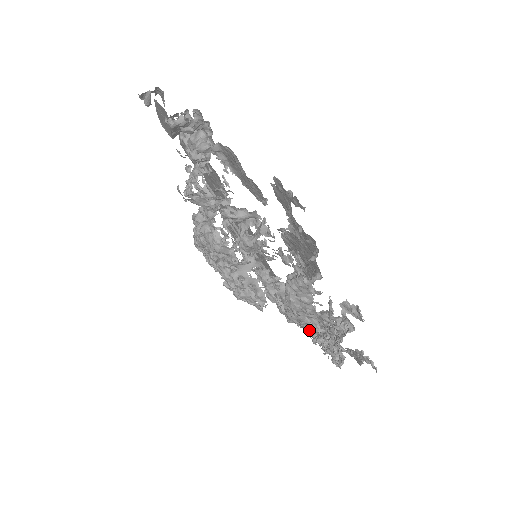
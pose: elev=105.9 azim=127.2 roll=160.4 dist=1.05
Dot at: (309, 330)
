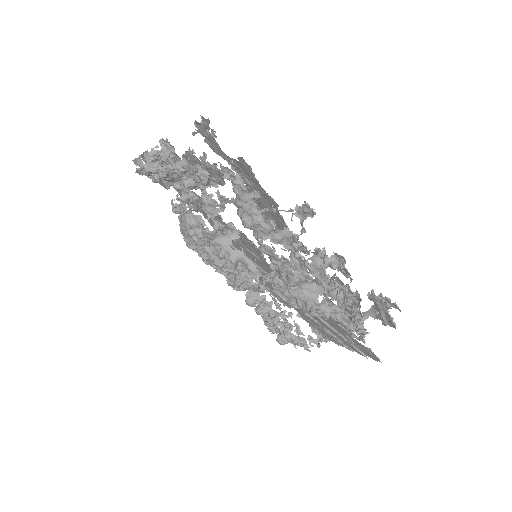
Dot at: occluded
